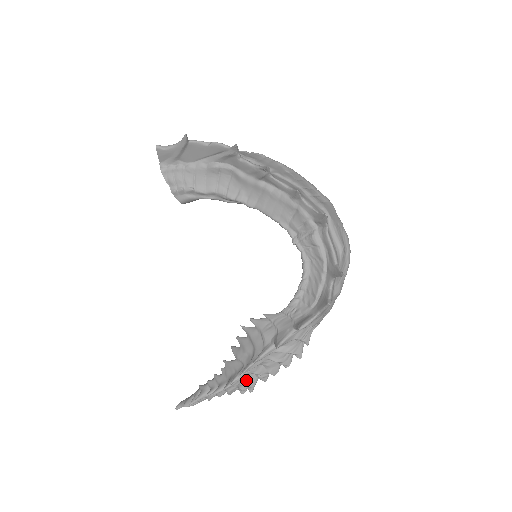
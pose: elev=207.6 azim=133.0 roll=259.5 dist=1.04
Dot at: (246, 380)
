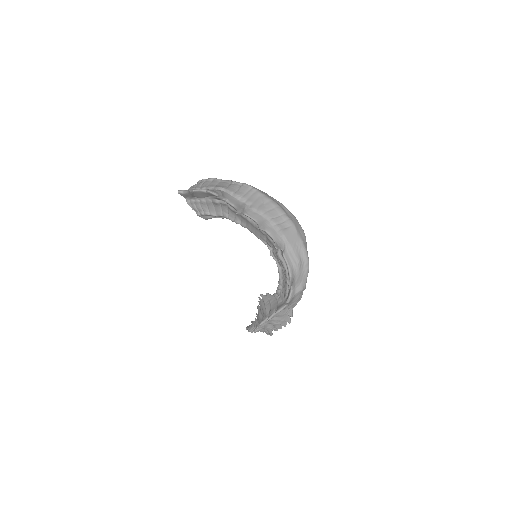
Dot at: (266, 329)
